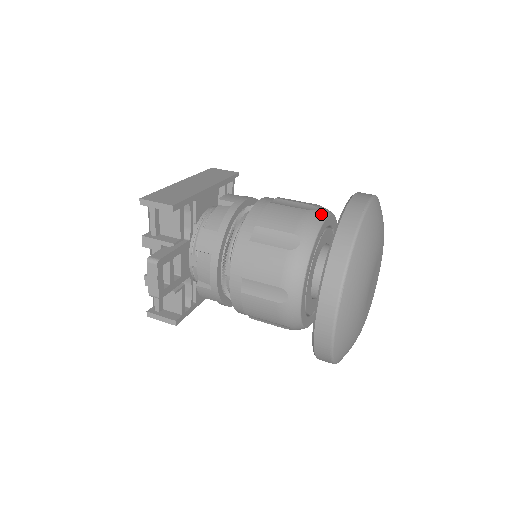
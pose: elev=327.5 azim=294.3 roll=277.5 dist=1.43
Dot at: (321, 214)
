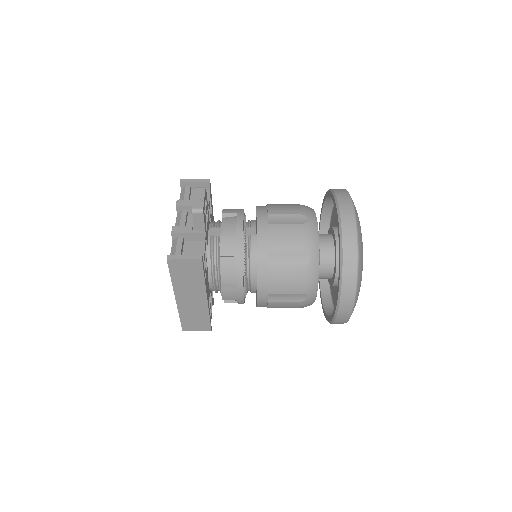
Dot at: occluded
